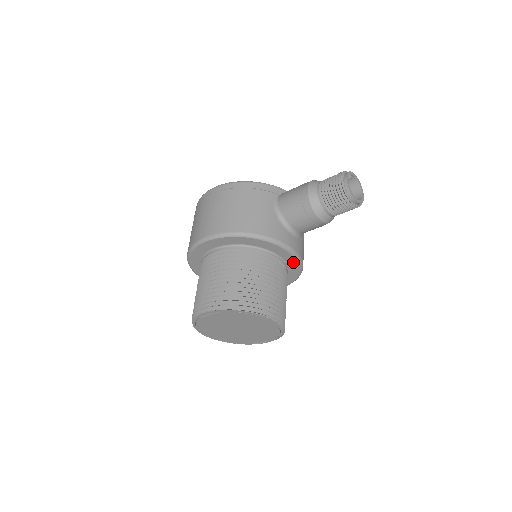
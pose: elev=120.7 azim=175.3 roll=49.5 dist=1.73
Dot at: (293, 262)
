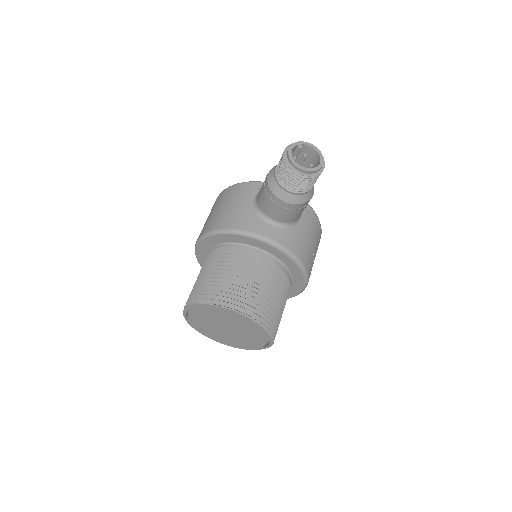
Dot at: (281, 254)
